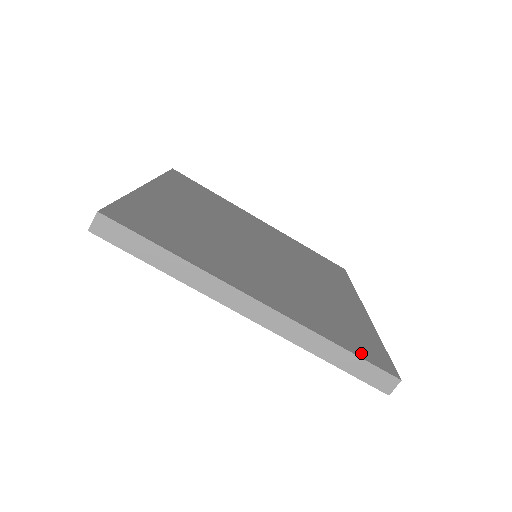
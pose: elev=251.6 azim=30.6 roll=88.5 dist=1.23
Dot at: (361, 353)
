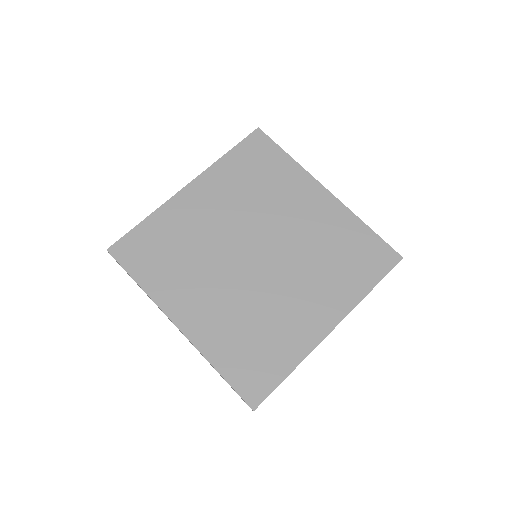
Dot at: (237, 381)
